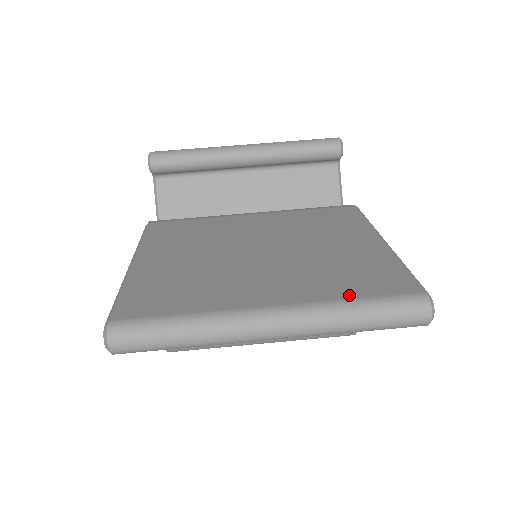
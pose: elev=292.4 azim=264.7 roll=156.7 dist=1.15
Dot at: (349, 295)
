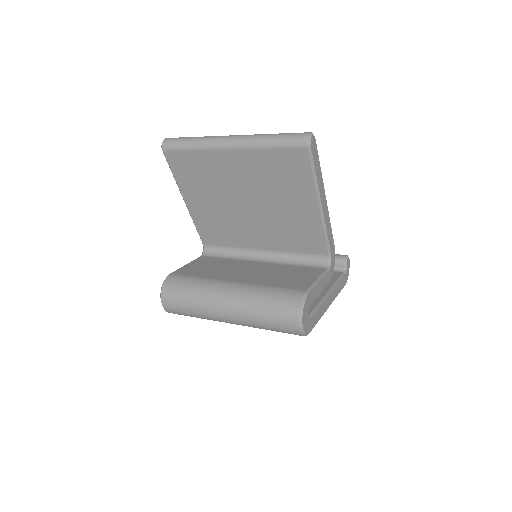
Dot at: occluded
